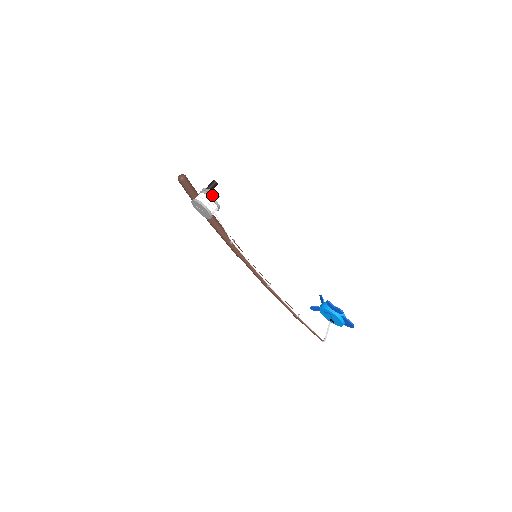
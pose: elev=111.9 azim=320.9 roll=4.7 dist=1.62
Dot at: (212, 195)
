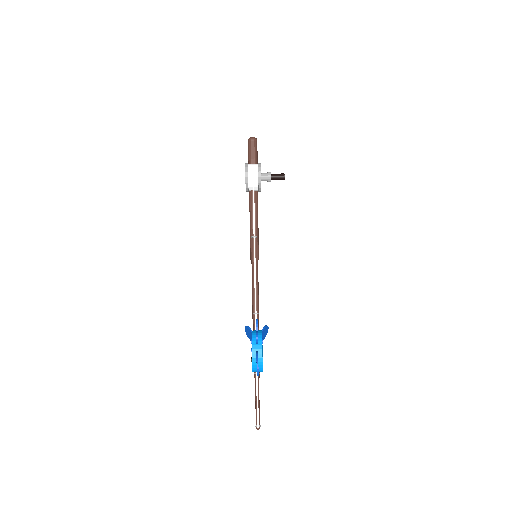
Dot at: (265, 173)
